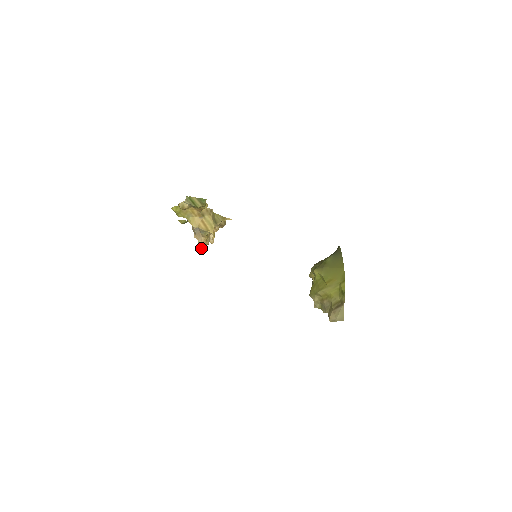
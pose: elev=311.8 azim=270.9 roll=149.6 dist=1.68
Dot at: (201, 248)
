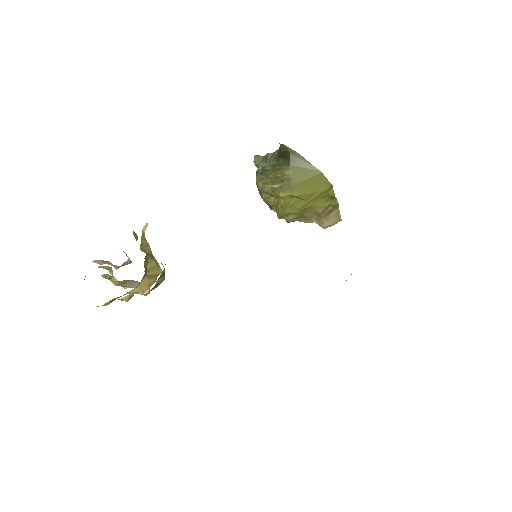
Dot at: (148, 293)
